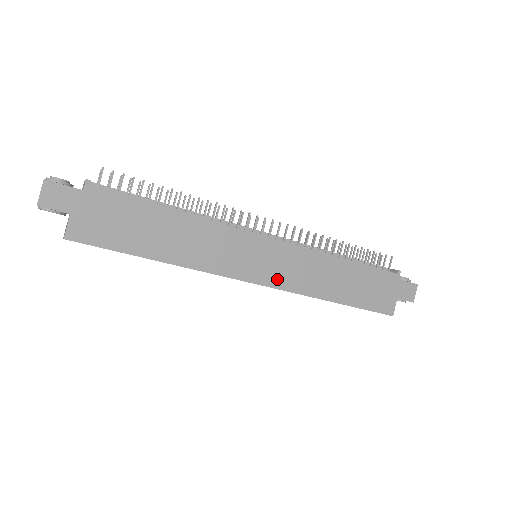
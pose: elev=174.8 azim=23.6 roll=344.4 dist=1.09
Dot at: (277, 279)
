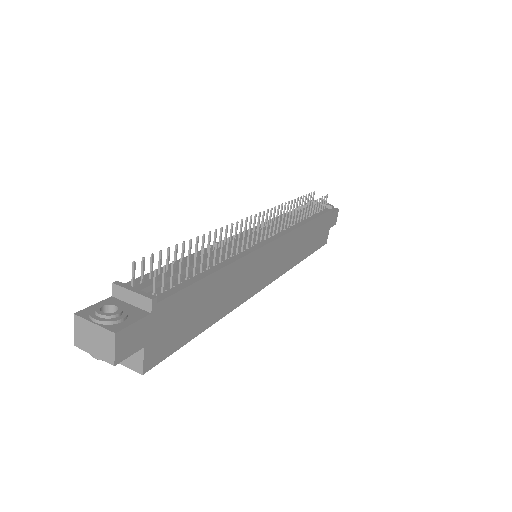
Dot at: (277, 271)
